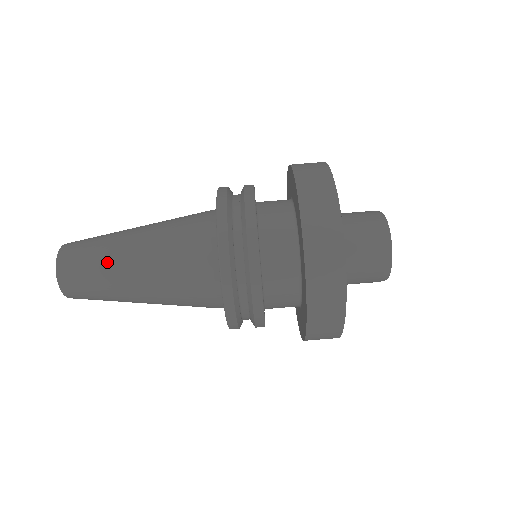
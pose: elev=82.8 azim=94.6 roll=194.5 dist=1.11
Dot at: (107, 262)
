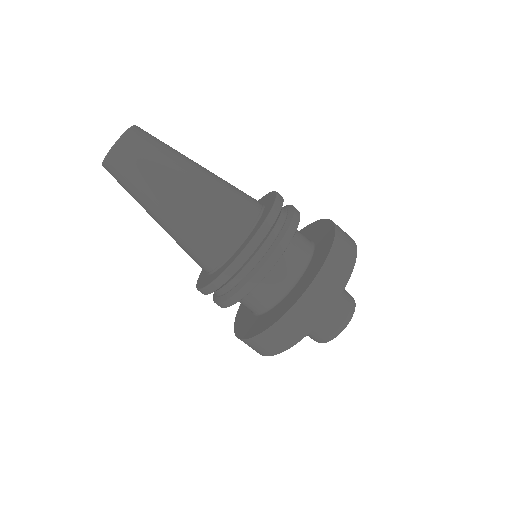
Dot at: (151, 186)
